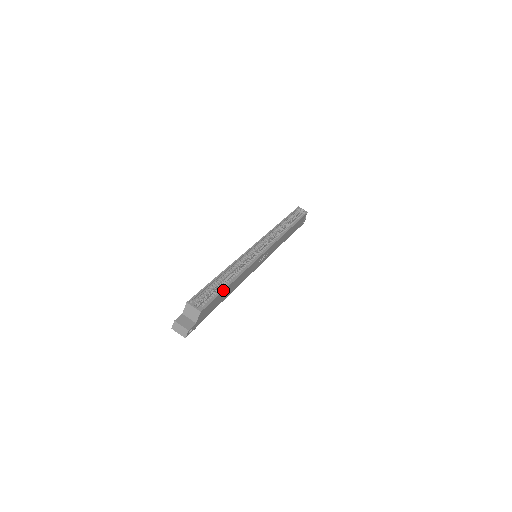
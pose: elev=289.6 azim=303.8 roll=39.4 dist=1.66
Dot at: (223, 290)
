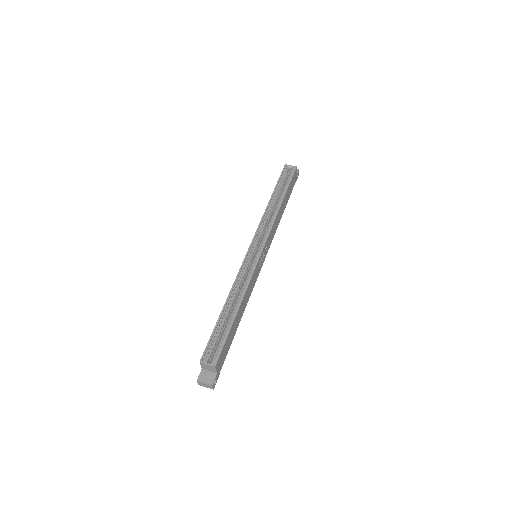
Dot at: (230, 328)
